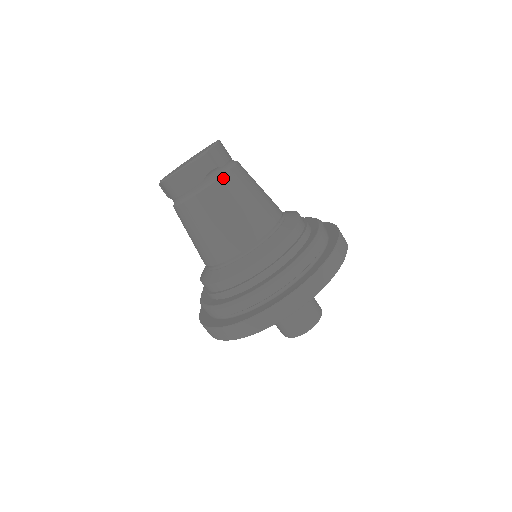
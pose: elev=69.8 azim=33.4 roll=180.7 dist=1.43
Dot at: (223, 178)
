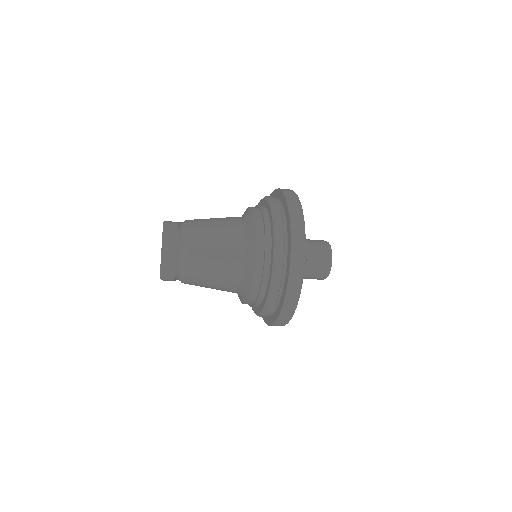
Dot at: (184, 279)
